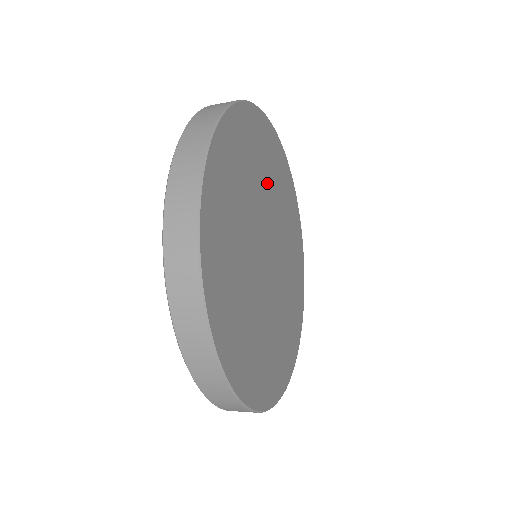
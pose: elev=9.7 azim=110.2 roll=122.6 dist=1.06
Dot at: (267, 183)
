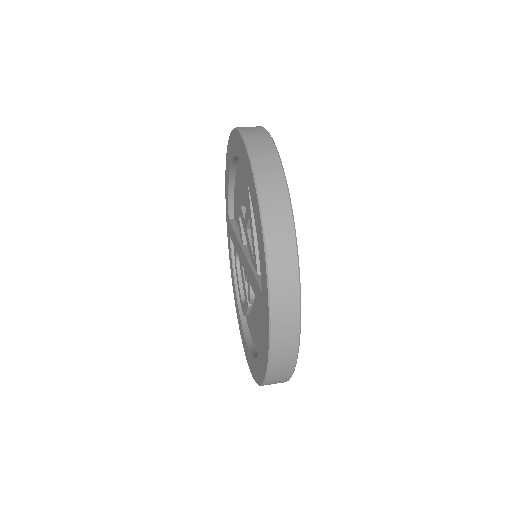
Dot at: occluded
